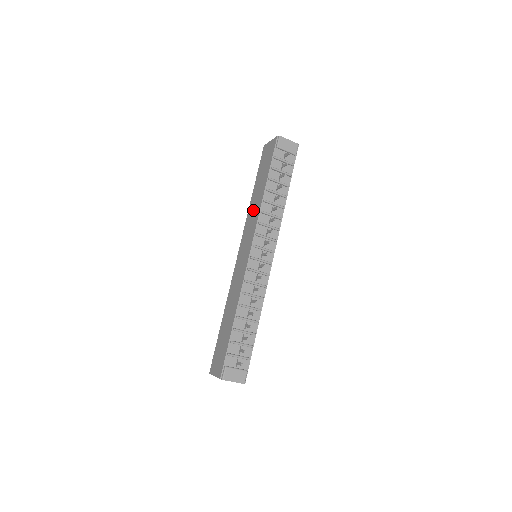
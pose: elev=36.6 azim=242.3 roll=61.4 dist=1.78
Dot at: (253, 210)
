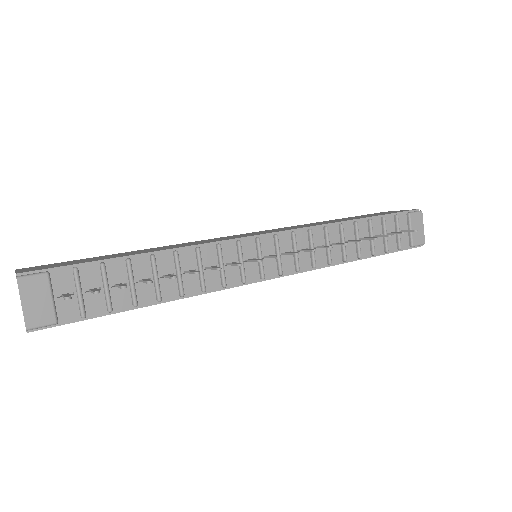
Dot at: occluded
